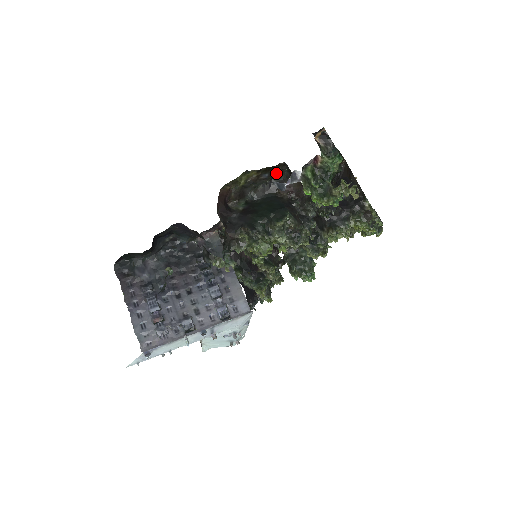
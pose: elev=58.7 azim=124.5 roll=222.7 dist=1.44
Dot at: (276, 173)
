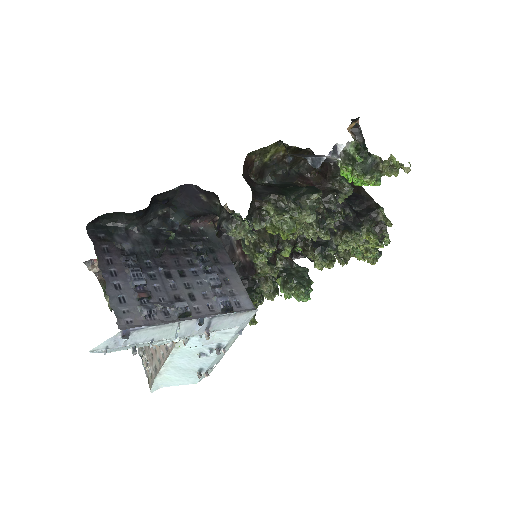
Dot at: (298, 162)
